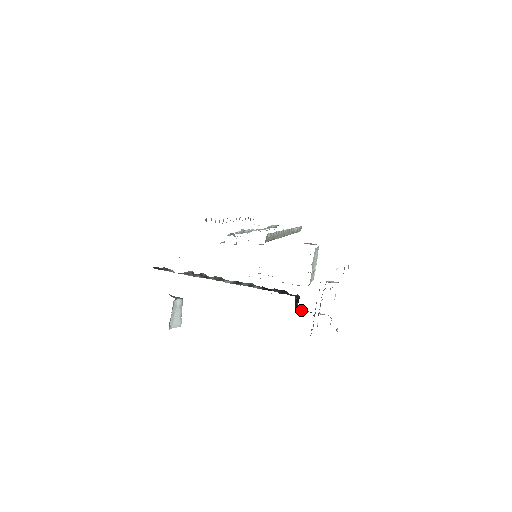
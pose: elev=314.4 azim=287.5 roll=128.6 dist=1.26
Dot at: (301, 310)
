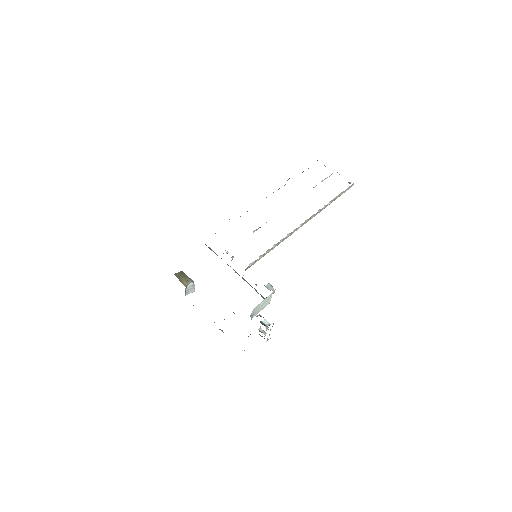
Dot at: occluded
